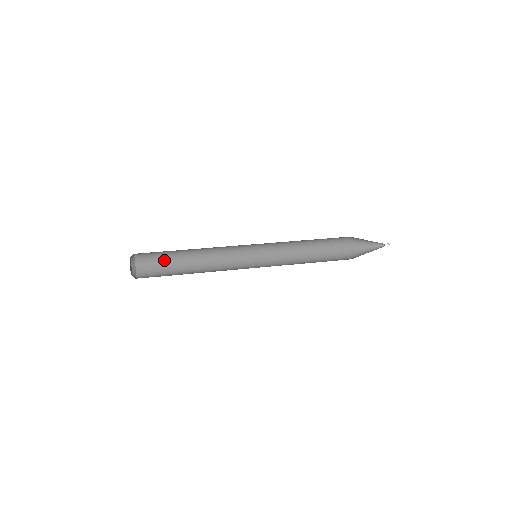
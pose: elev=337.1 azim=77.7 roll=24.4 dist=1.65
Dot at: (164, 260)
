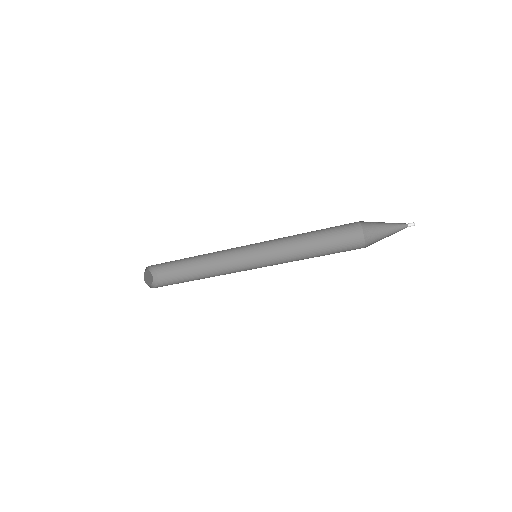
Dot at: (179, 268)
